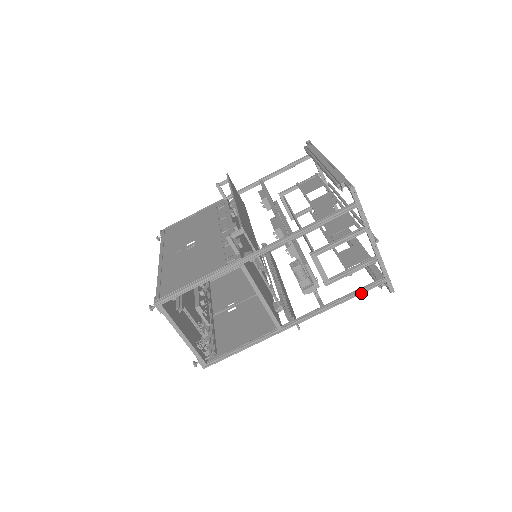
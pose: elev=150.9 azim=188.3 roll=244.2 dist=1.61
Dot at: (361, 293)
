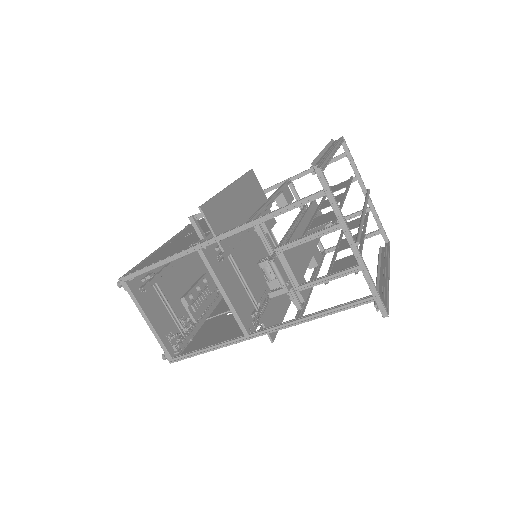
Dot at: (342, 310)
